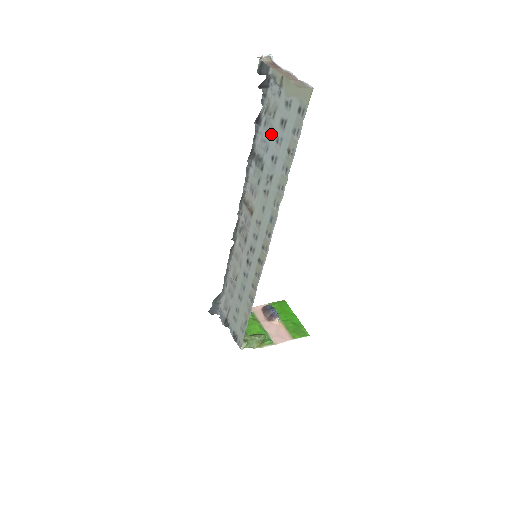
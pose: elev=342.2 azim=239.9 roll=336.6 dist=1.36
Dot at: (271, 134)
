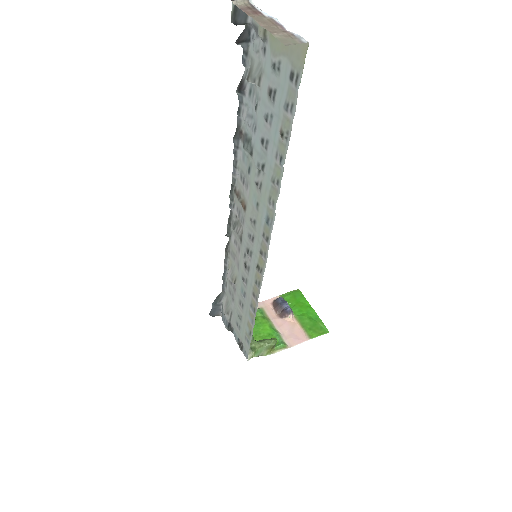
Dot at: (258, 108)
